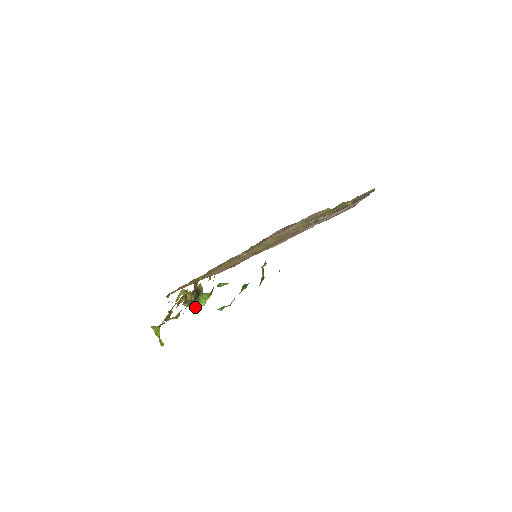
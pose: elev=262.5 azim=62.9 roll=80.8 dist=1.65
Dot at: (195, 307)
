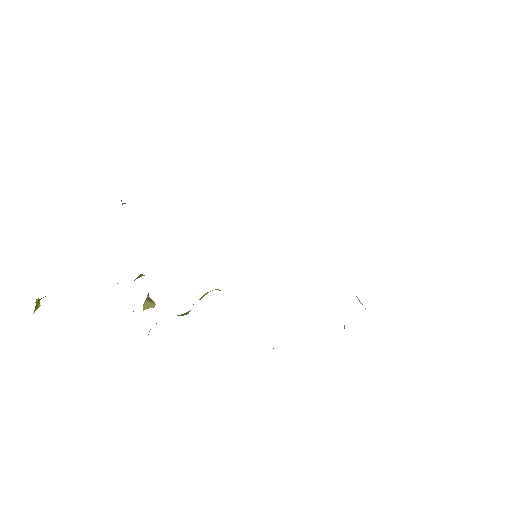
Dot at: occluded
